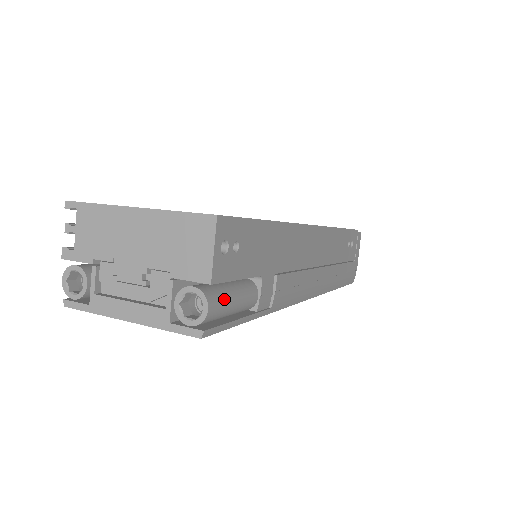
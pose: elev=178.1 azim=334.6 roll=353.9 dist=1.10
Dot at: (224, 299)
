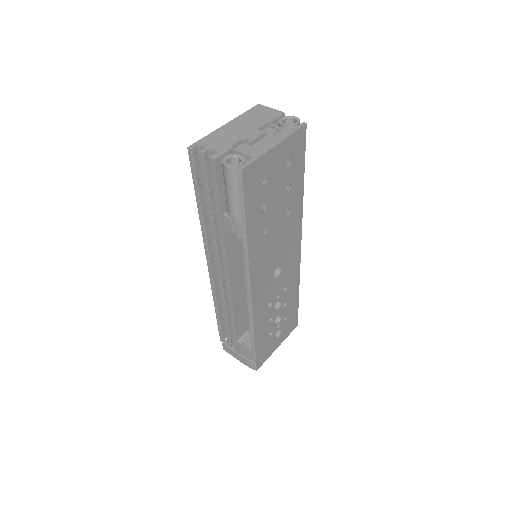
Dot at: occluded
